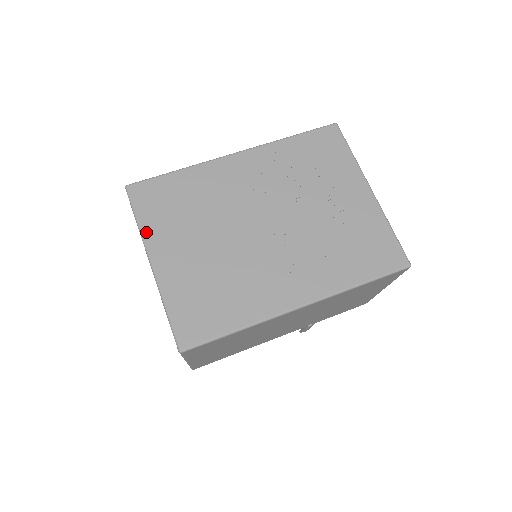
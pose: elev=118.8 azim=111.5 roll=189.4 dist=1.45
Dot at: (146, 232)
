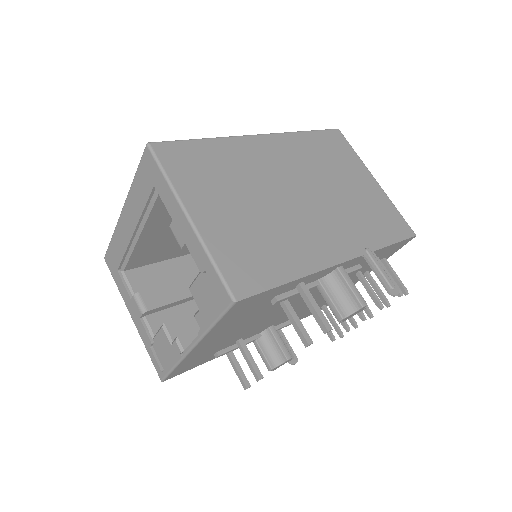
Dot at: occluded
